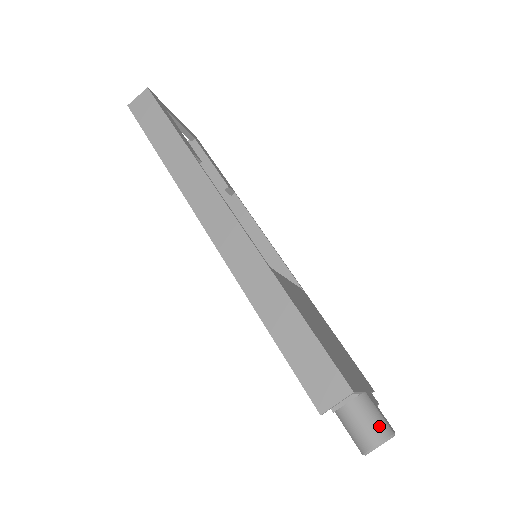
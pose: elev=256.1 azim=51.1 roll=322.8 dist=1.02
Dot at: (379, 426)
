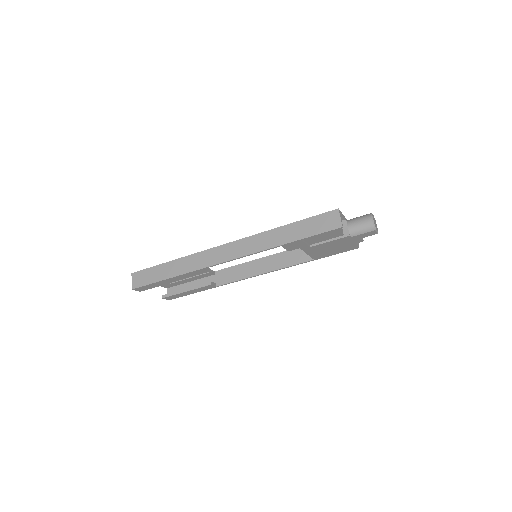
Dot at: (364, 216)
